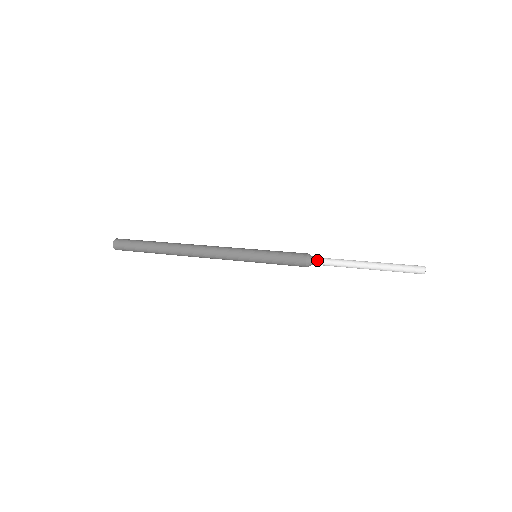
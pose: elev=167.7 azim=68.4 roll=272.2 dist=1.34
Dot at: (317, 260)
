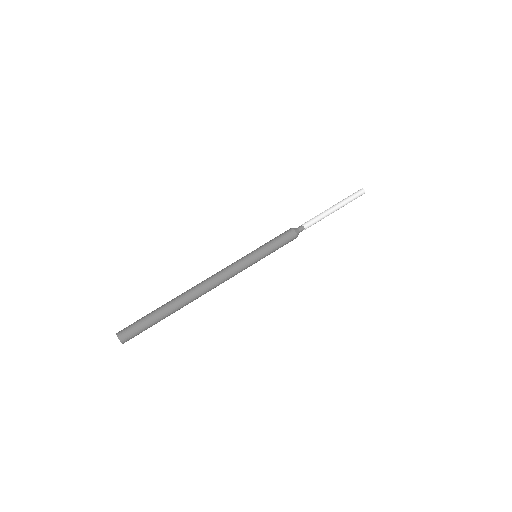
Dot at: (302, 229)
